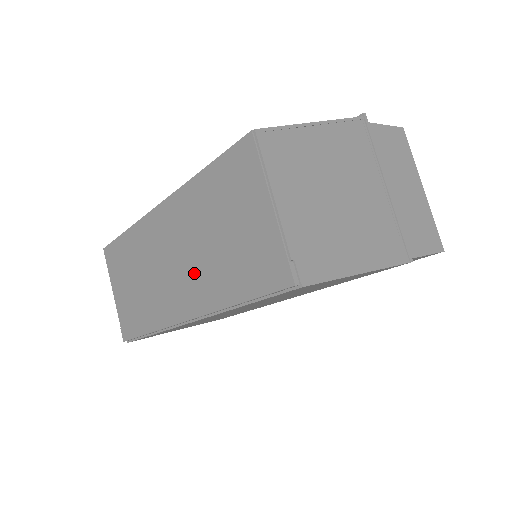
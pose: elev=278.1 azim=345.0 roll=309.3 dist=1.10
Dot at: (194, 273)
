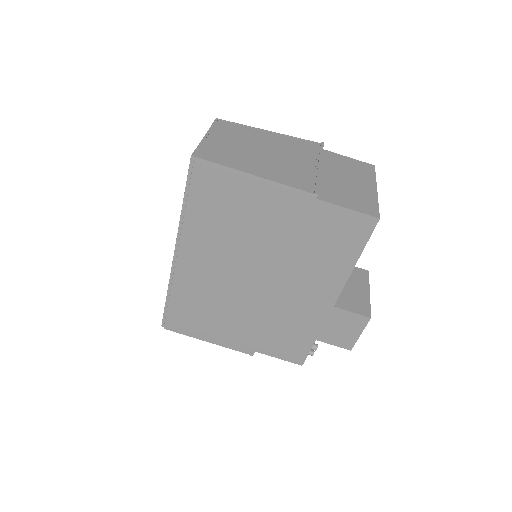
Dot at: occluded
